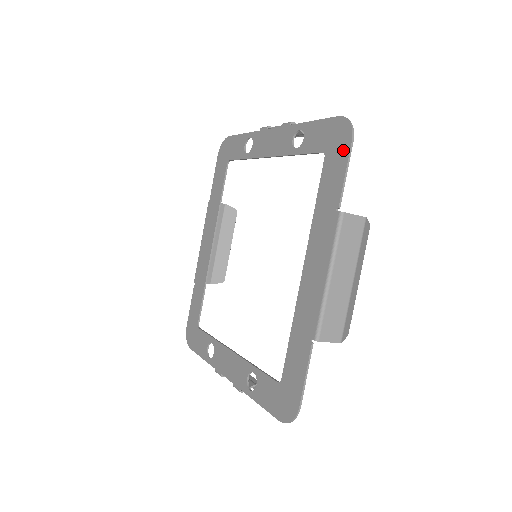
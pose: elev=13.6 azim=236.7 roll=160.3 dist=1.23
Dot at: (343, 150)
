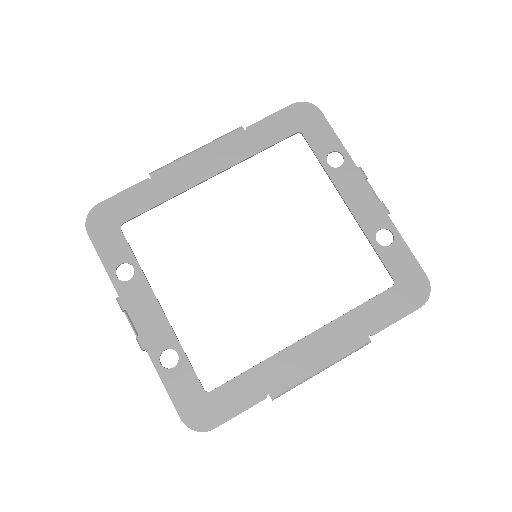
Dot at: (410, 304)
